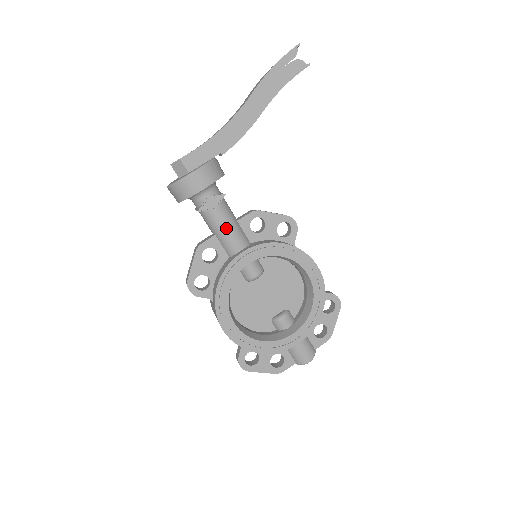
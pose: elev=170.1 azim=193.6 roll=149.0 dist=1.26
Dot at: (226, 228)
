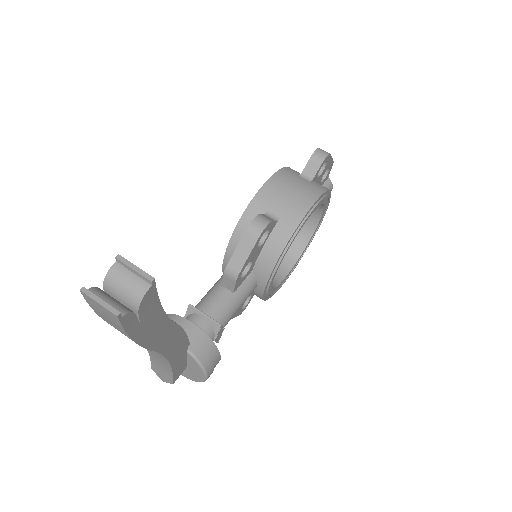
Dot at: occluded
